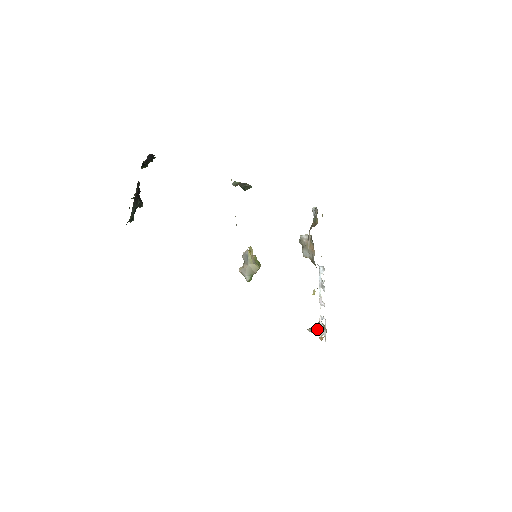
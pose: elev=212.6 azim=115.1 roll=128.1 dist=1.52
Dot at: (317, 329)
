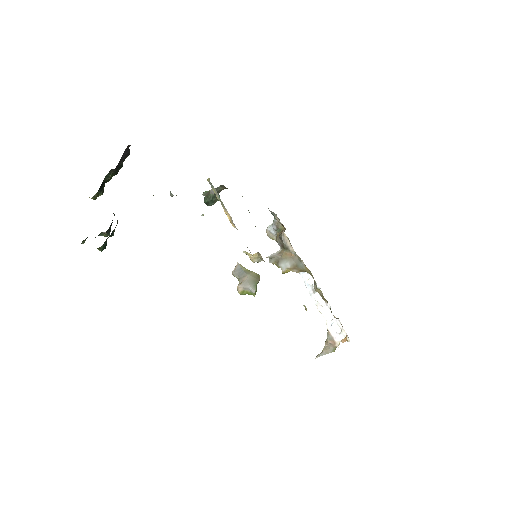
Dot at: (329, 344)
